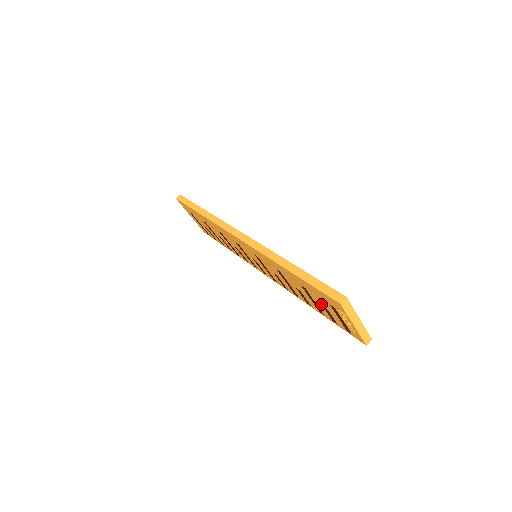
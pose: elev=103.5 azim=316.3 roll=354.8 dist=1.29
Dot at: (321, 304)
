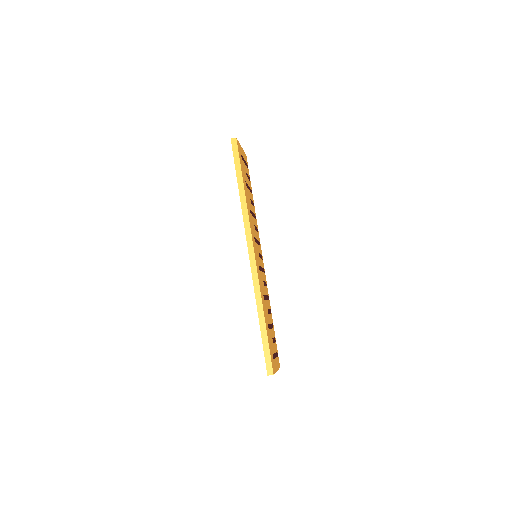
Dot at: occluded
